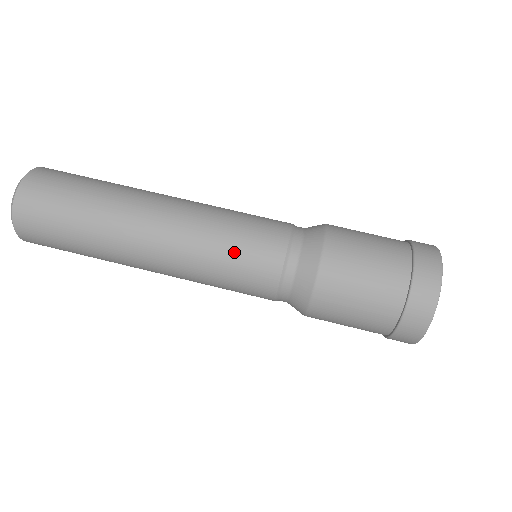
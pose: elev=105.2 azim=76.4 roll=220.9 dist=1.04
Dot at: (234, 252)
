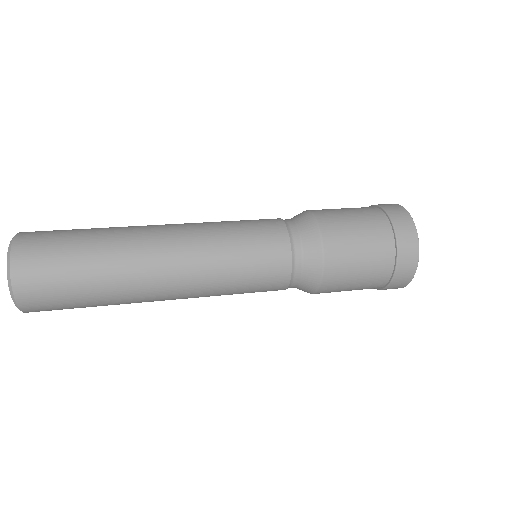
Dot at: (246, 257)
